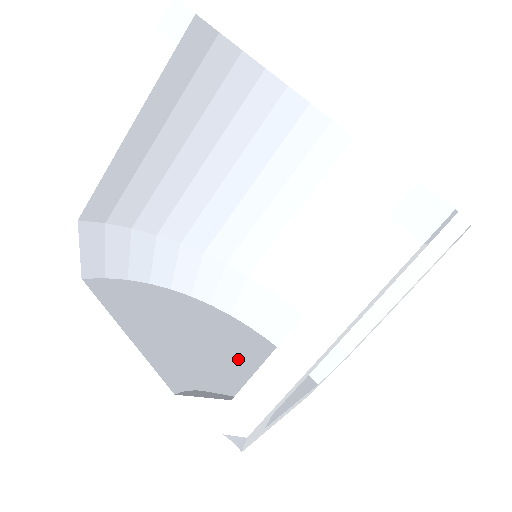
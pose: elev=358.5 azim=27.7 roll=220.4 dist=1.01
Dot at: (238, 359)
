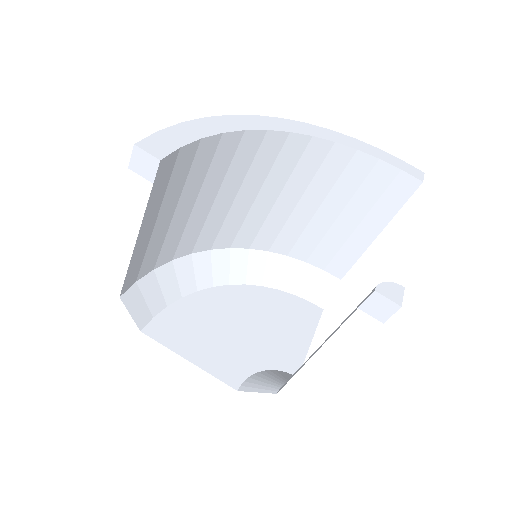
Dot at: (264, 327)
